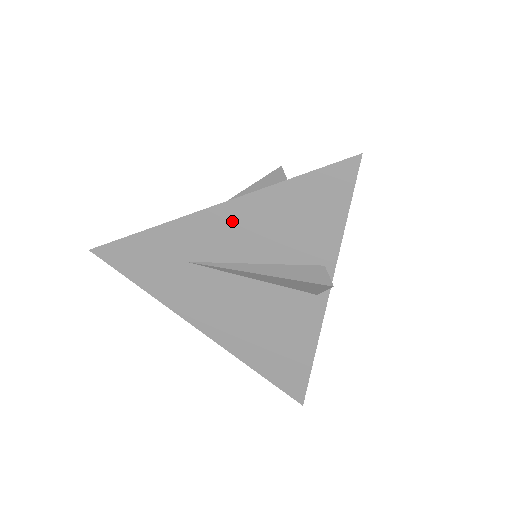
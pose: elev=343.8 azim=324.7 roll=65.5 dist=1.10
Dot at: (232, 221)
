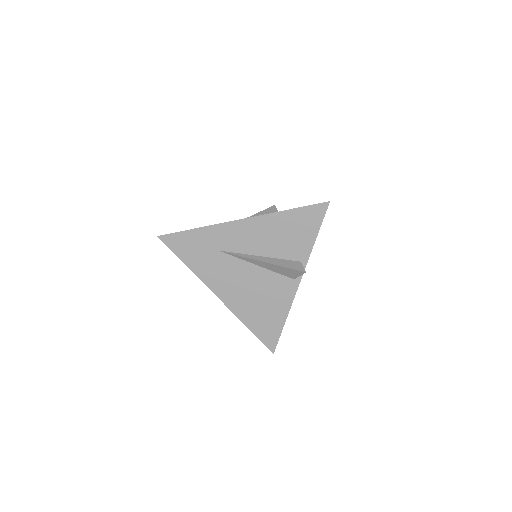
Dot at: (252, 229)
